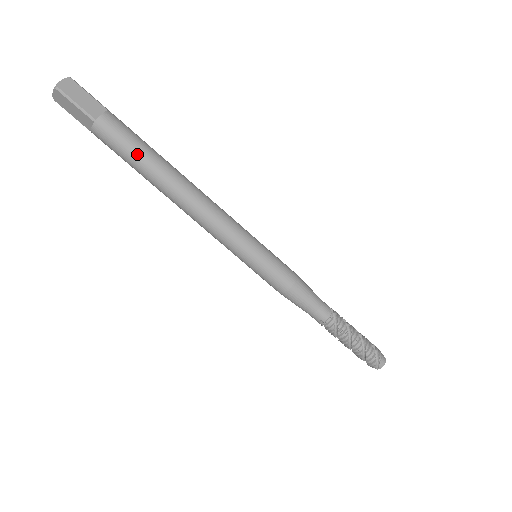
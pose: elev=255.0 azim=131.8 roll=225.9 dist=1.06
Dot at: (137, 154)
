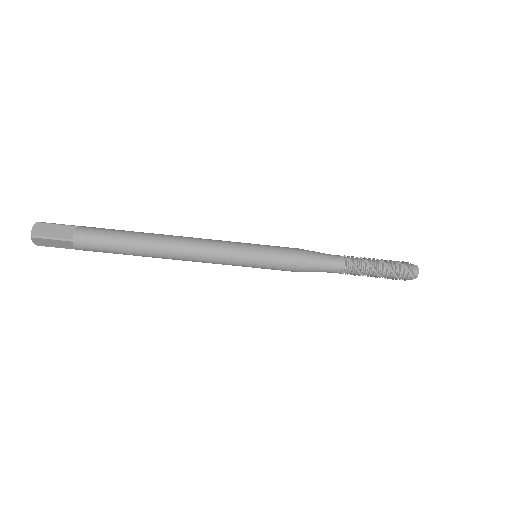
Dot at: (117, 243)
